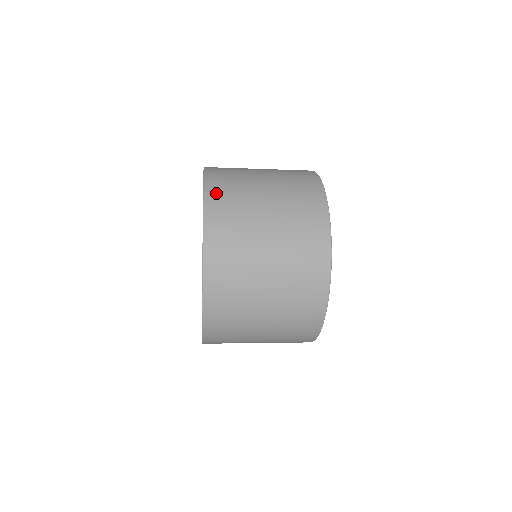
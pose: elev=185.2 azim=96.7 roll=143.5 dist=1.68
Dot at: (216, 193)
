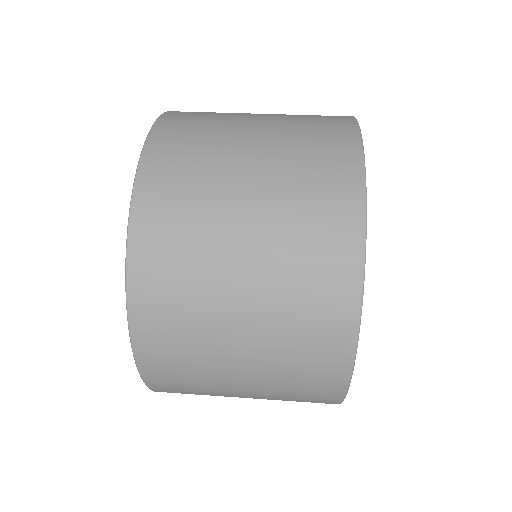
Dot at: (149, 303)
